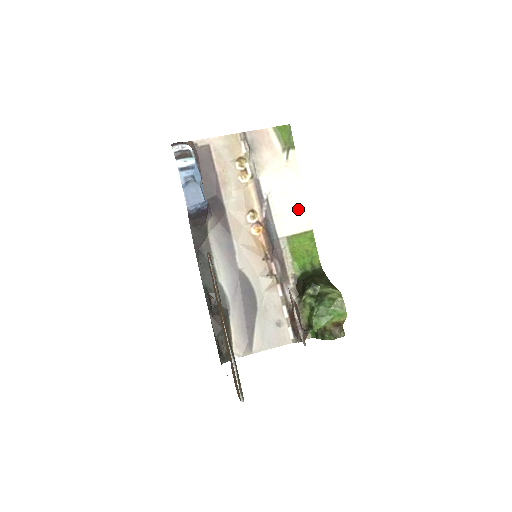
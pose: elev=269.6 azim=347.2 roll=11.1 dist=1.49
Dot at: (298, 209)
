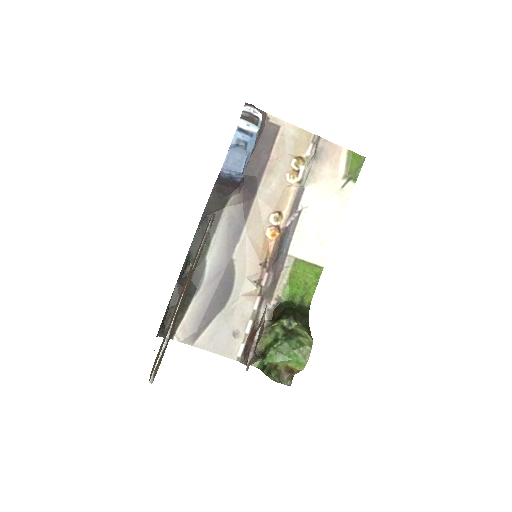
Dot at: (323, 239)
